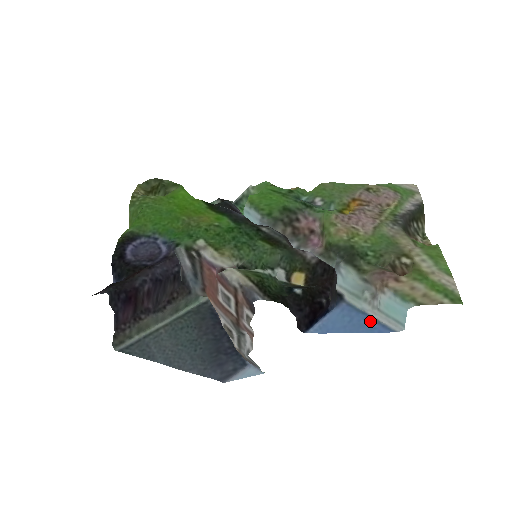
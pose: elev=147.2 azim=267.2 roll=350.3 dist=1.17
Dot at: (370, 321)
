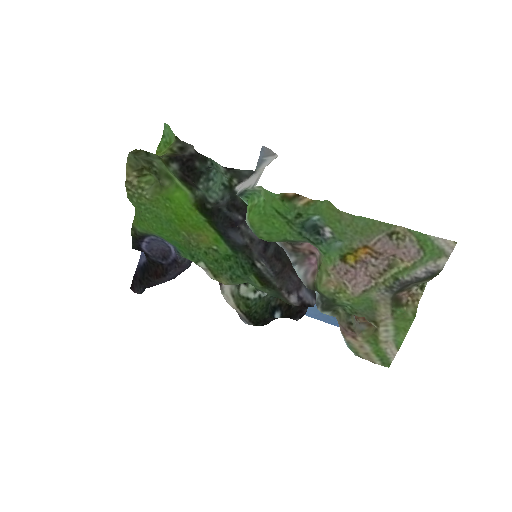
Dot at: (336, 319)
